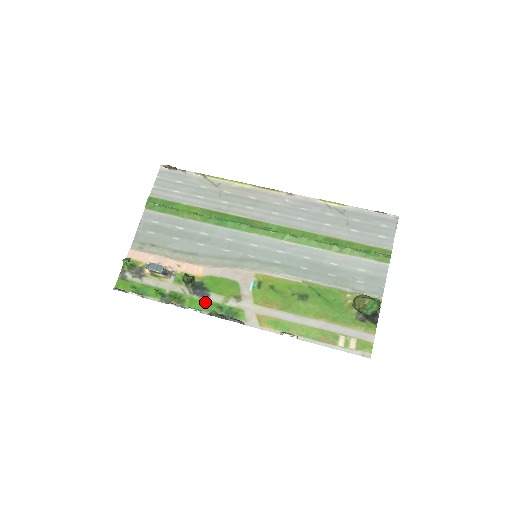
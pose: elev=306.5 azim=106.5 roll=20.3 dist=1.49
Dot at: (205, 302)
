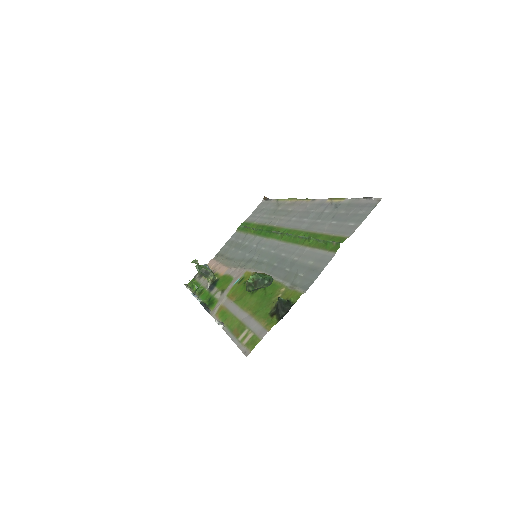
Dot at: (208, 294)
